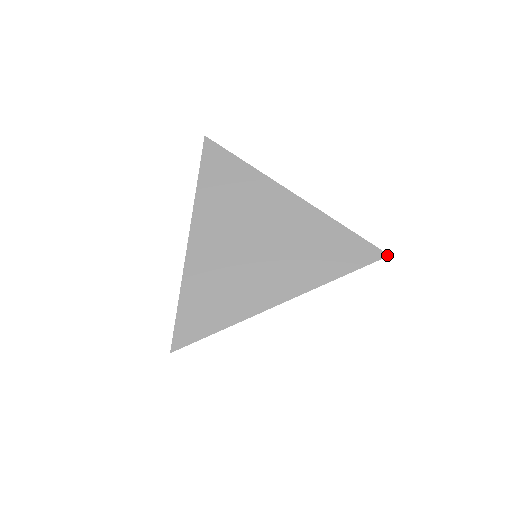
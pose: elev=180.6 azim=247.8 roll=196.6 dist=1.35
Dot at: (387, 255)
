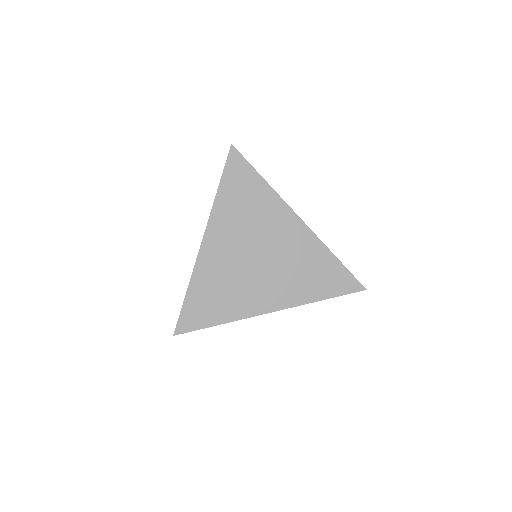
Dot at: (365, 289)
